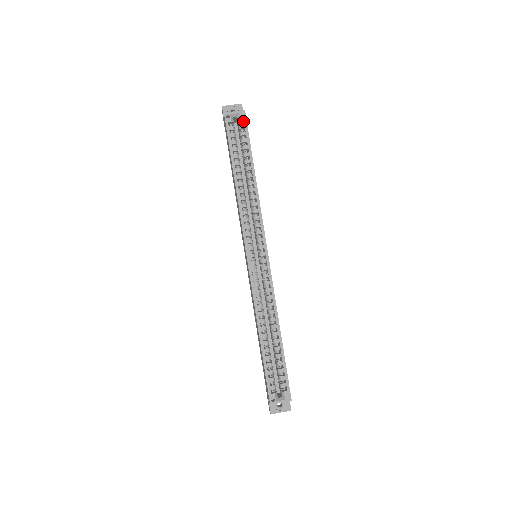
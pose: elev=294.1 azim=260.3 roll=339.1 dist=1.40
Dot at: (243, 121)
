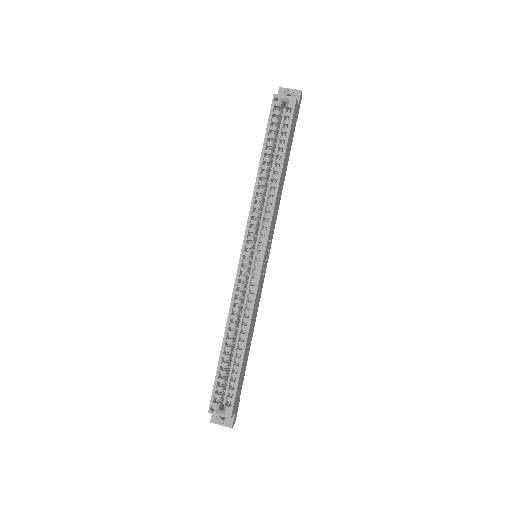
Dot at: (291, 109)
